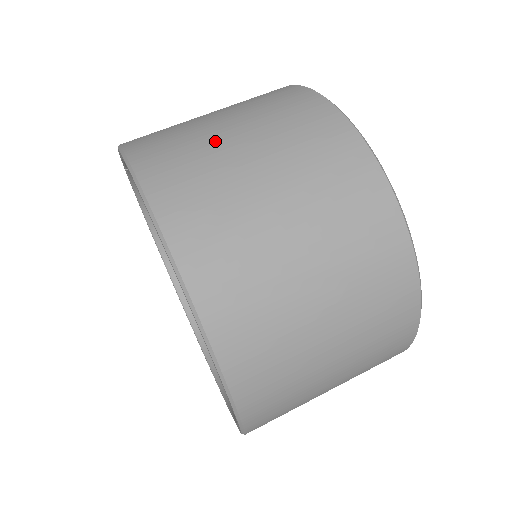
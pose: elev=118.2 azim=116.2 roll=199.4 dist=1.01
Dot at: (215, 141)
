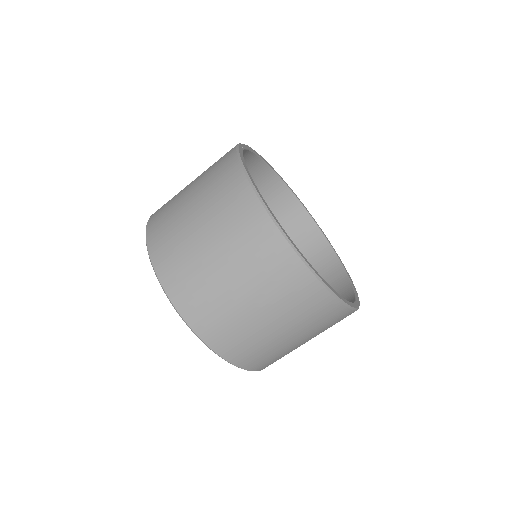
Dot at: (195, 248)
